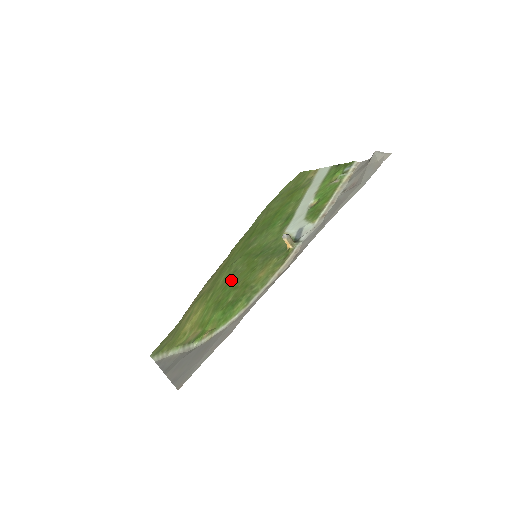
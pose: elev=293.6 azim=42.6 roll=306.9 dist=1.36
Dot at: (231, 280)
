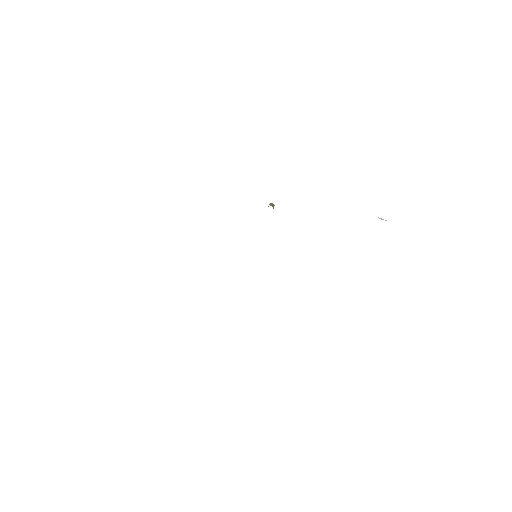
Dot at: occluded
